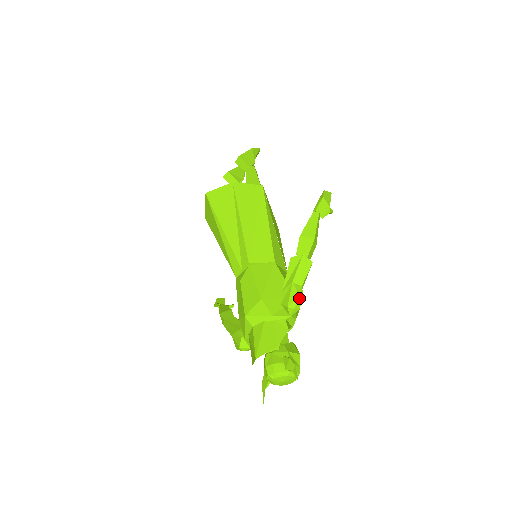
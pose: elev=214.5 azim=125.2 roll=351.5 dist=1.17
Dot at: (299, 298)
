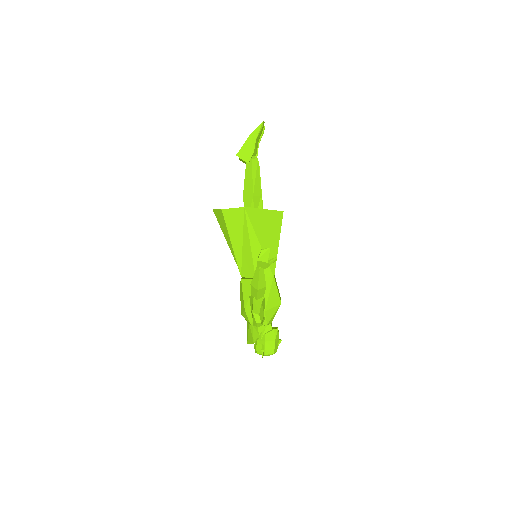
Dot at: (257, 323)
